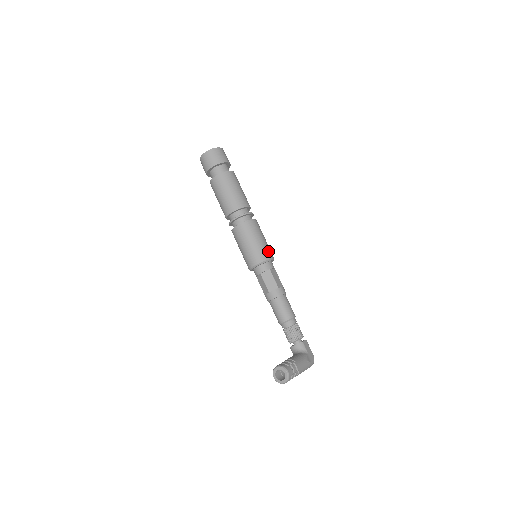
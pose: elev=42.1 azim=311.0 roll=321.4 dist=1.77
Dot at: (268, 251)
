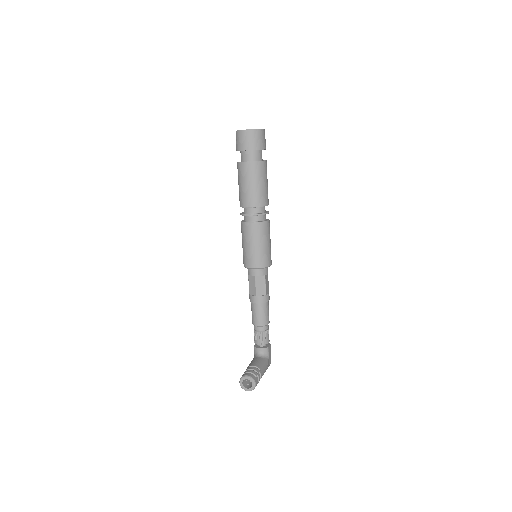
Dot at: (270, 257)
